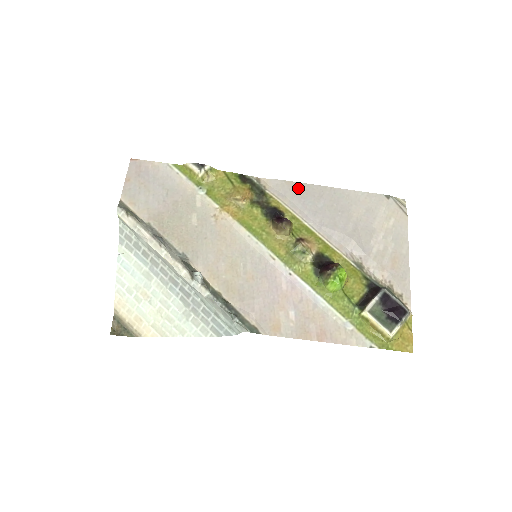
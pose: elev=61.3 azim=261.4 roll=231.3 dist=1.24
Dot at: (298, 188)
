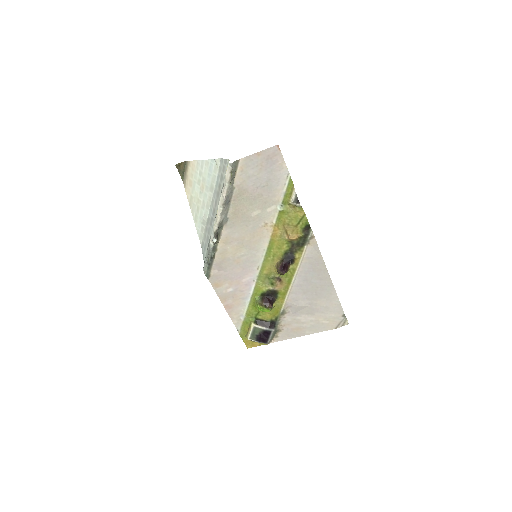
Dot at: (320, 264)
